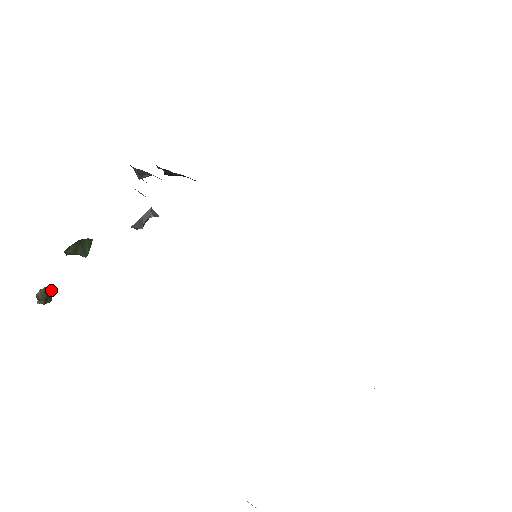
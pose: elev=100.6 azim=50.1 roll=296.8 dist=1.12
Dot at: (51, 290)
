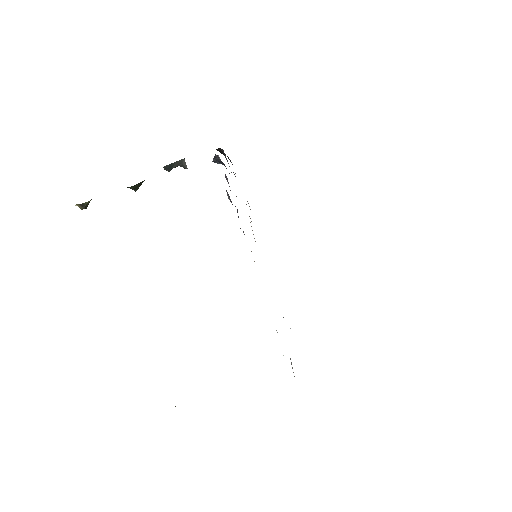
Dot at: (91, 199)
